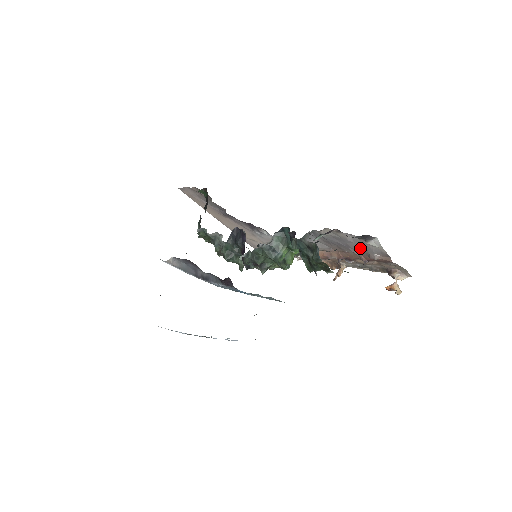
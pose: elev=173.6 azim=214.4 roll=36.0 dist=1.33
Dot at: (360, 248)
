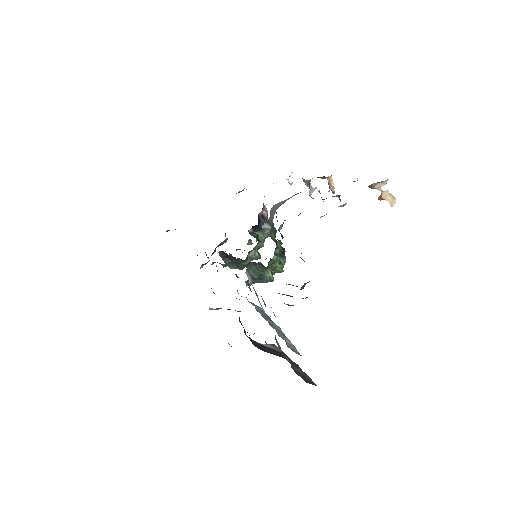
Dot at: occluded
